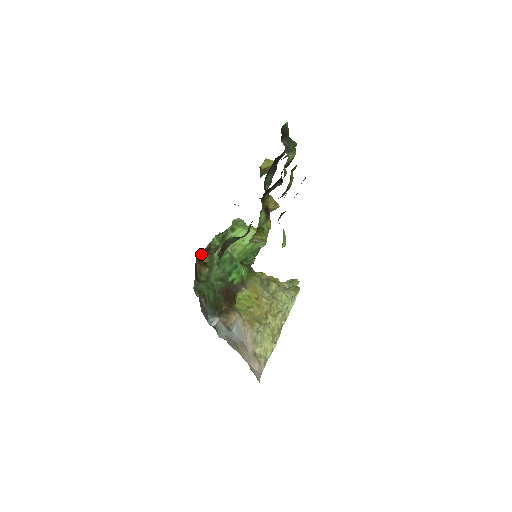
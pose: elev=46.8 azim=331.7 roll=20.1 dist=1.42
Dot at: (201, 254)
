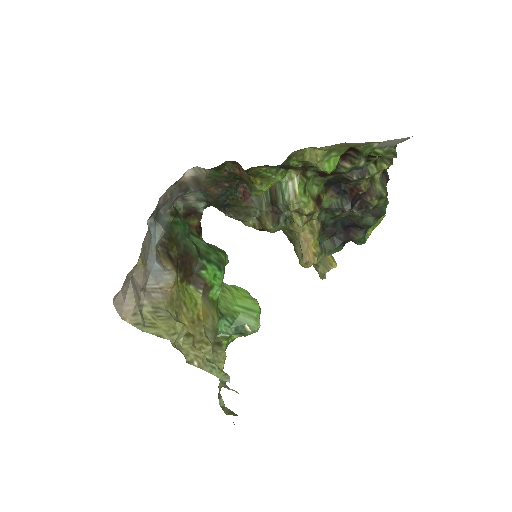
Dot at: (202, 238)
